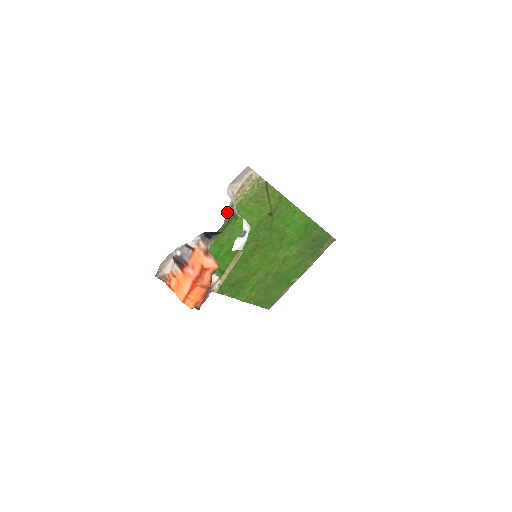
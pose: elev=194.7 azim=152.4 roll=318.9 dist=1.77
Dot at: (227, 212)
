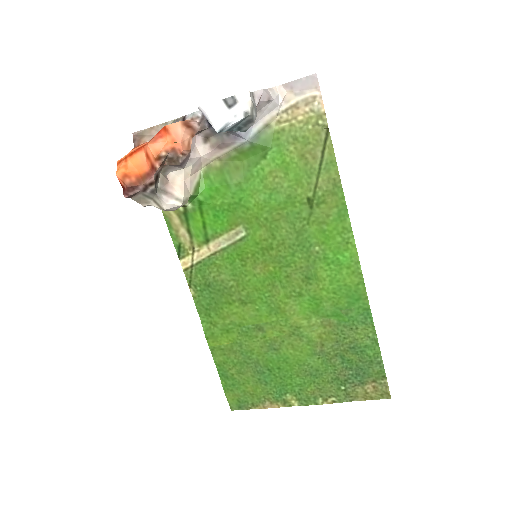
Dot at: (257, 127)
